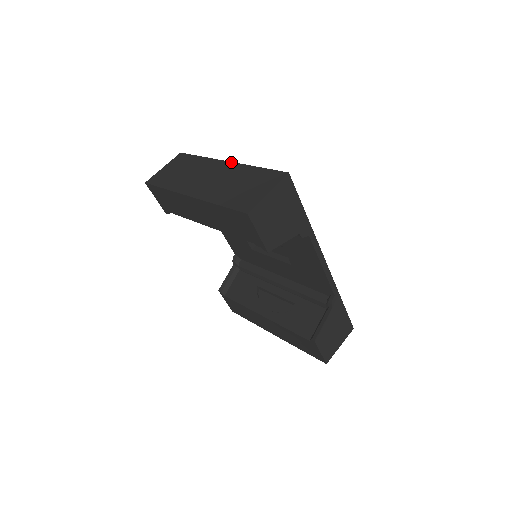
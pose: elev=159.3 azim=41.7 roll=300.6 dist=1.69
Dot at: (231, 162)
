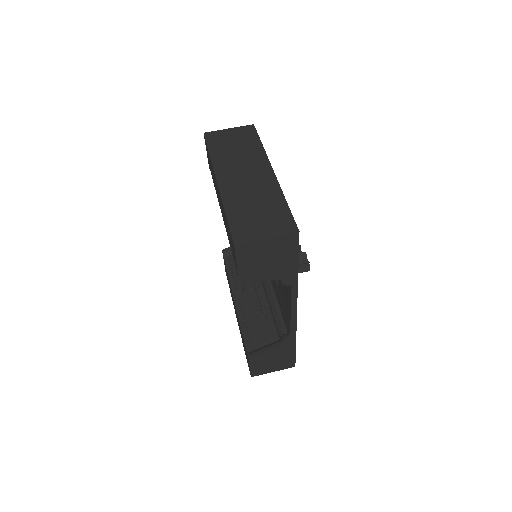
Dot at: (275, 175)
